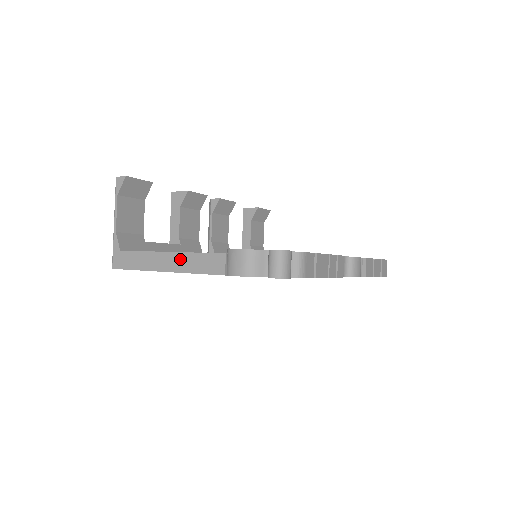
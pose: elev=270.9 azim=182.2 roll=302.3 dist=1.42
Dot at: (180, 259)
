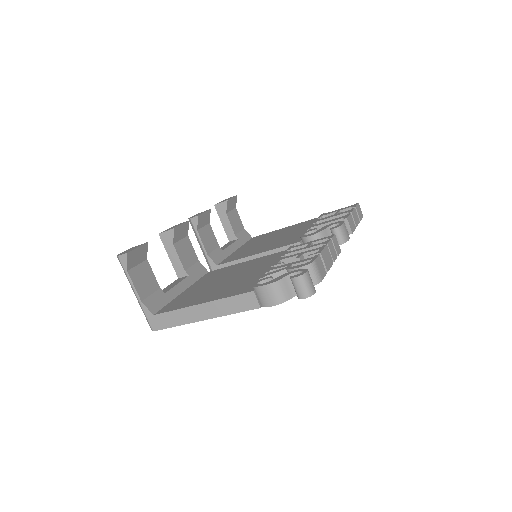
Dot at: (214, 307)
